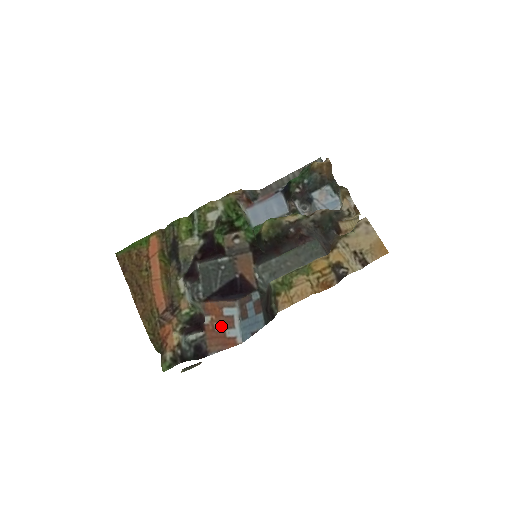
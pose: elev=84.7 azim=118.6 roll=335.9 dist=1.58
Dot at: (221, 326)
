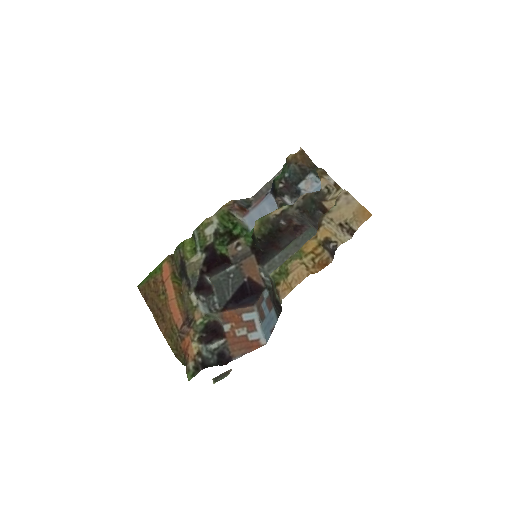
Dot at: (242, 331)
